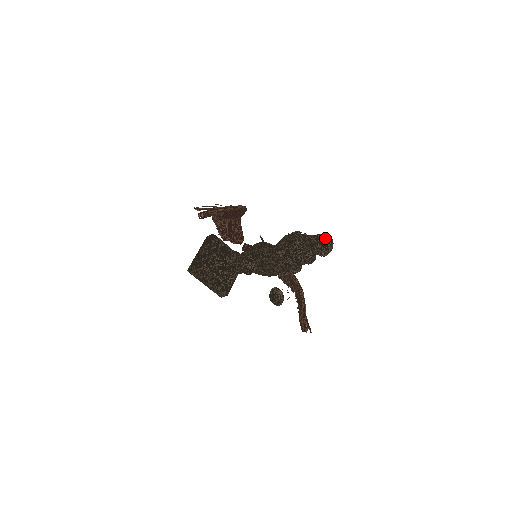
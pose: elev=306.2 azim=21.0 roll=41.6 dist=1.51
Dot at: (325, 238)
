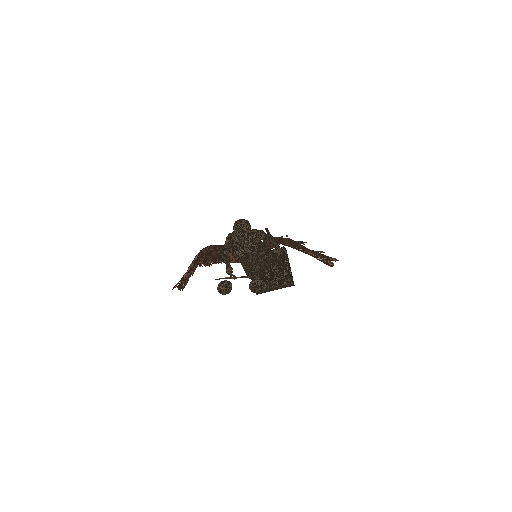
Dot at: (235, 226)
